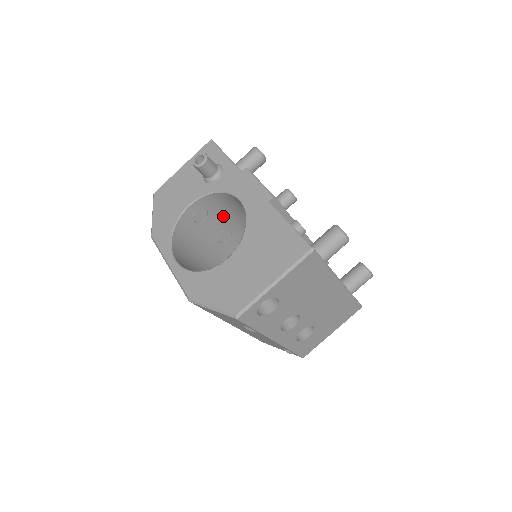
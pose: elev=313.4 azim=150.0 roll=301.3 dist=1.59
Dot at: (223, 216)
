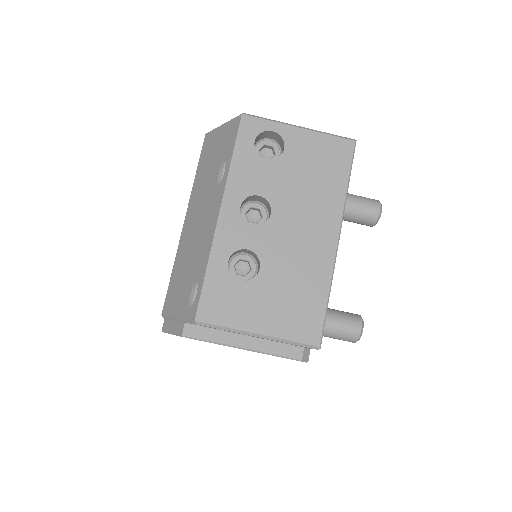
Dot at: occluded
